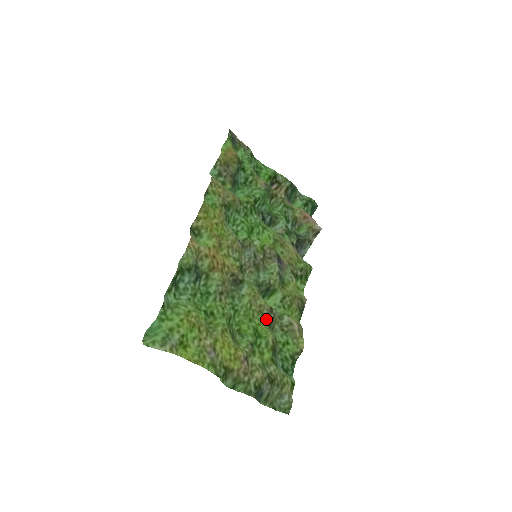
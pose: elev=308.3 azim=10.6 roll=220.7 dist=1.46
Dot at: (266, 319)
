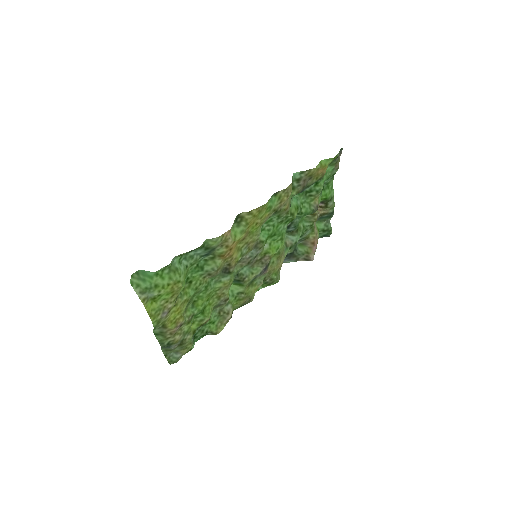
Dot at: (218, 303)
